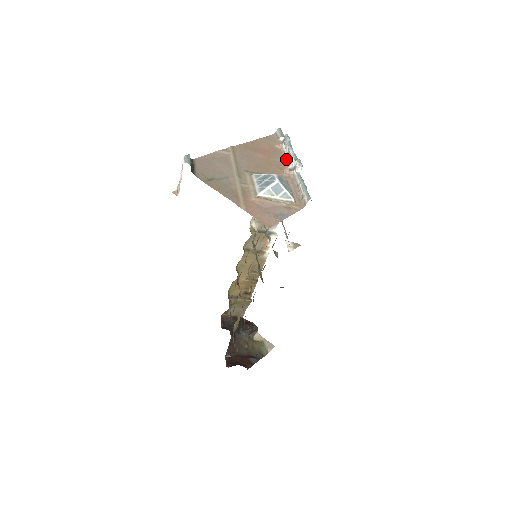
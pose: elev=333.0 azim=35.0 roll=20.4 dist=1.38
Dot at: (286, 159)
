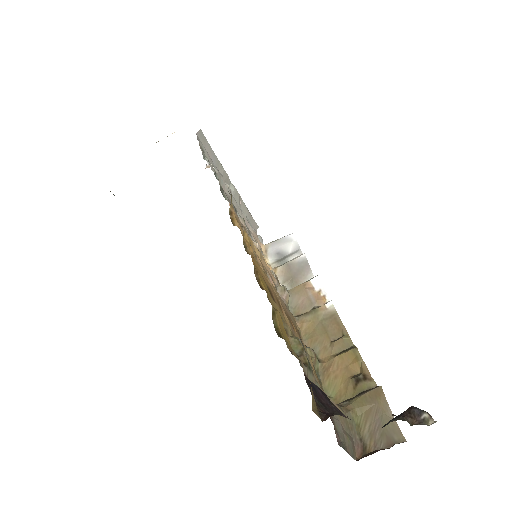
Dot at: occluded
